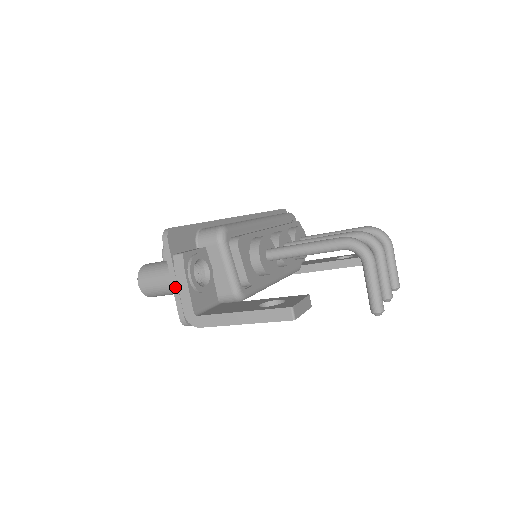
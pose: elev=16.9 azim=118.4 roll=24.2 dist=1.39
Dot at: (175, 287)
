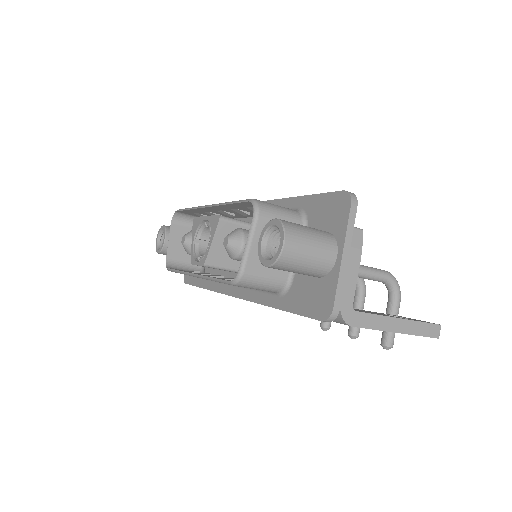
Dot at: (344, 267)
